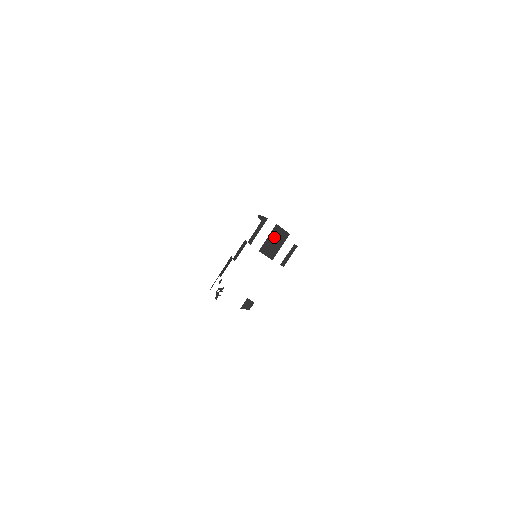
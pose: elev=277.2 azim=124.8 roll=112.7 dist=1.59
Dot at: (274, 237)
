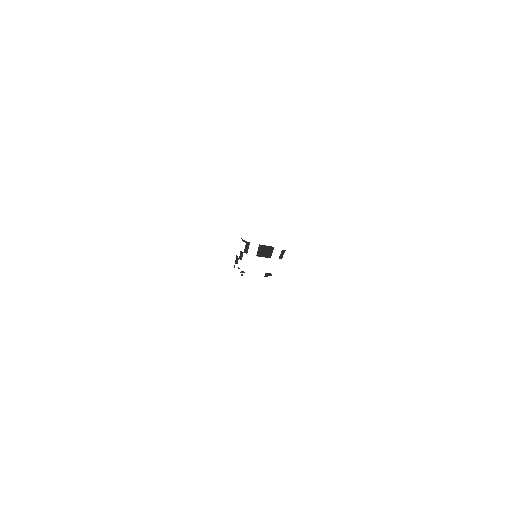
Dot at: (263, 250)
